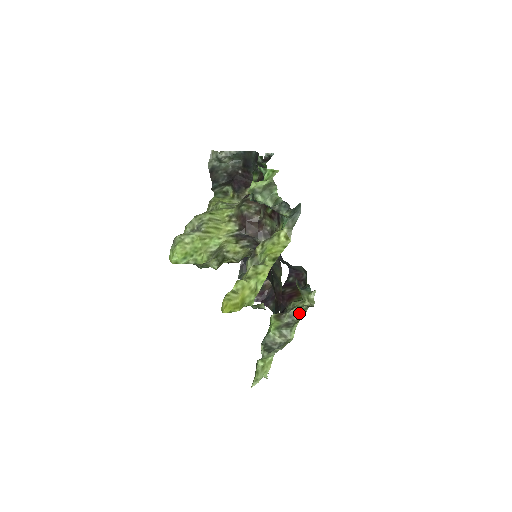
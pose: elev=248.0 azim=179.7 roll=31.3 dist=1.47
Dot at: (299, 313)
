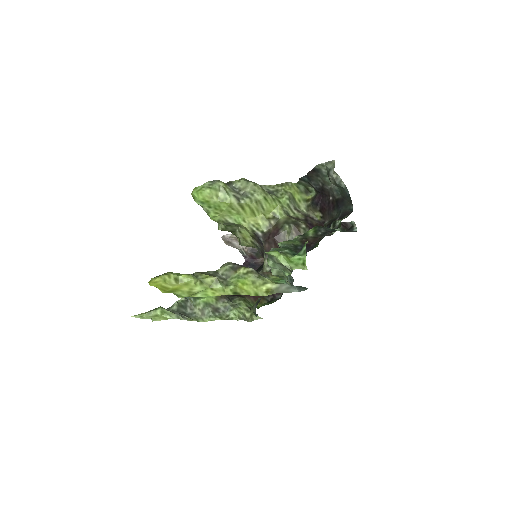
Dot at: (233, 314)
